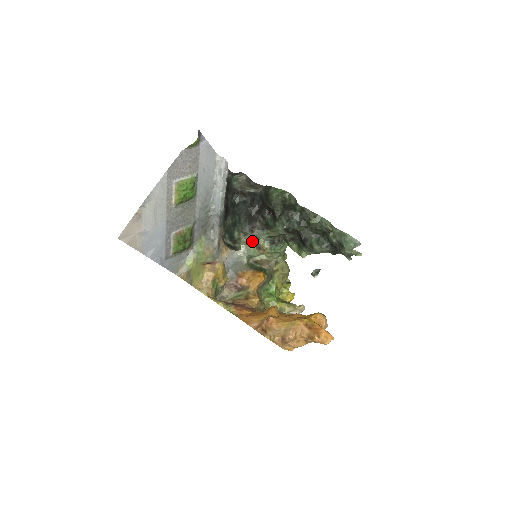
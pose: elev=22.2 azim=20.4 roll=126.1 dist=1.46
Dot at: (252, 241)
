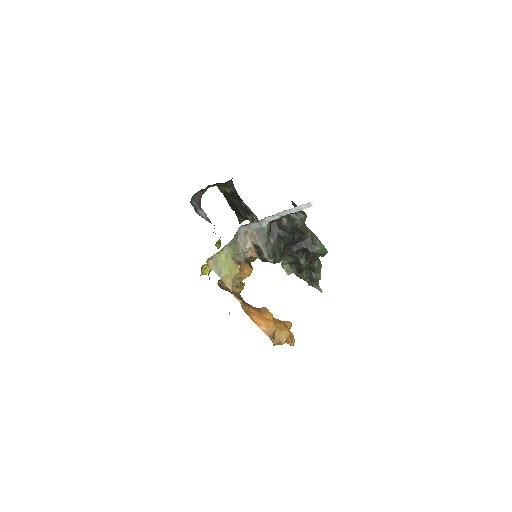
Dot at: occluded
